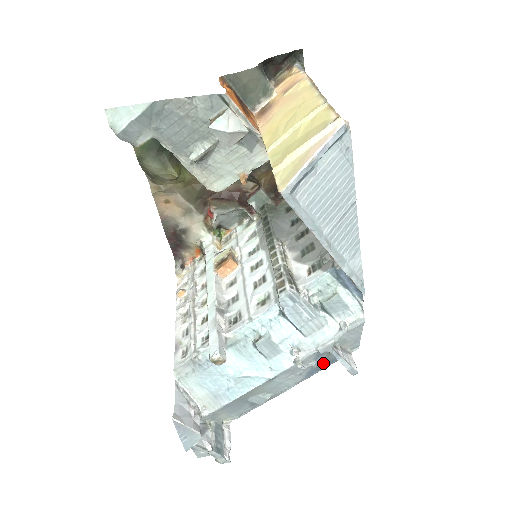
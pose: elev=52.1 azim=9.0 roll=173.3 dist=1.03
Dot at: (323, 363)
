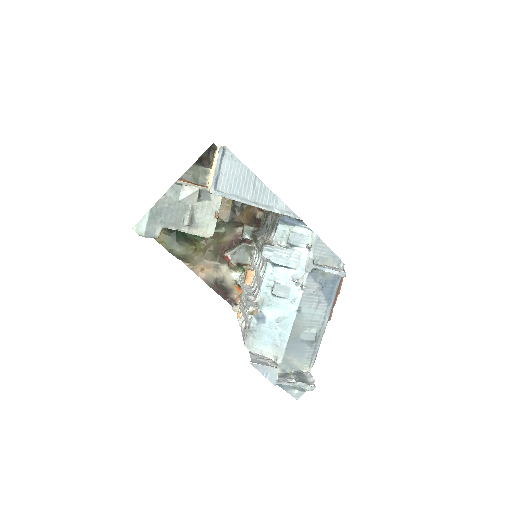
Dot at: (328, 285)
